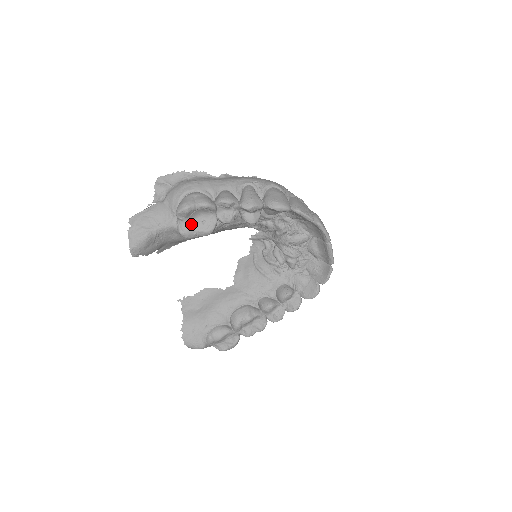
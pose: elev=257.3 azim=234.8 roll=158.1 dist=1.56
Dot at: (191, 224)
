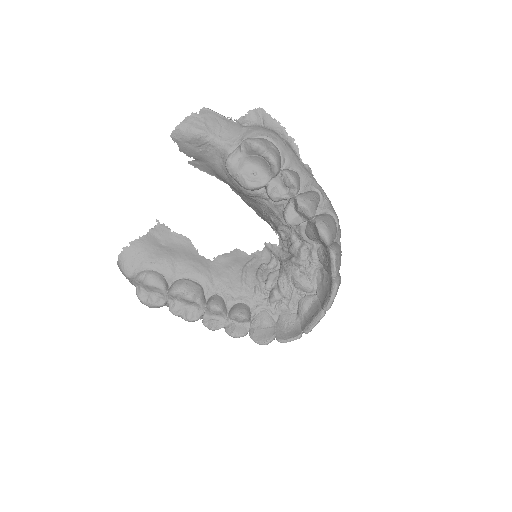
Dot at: (244, 163)
